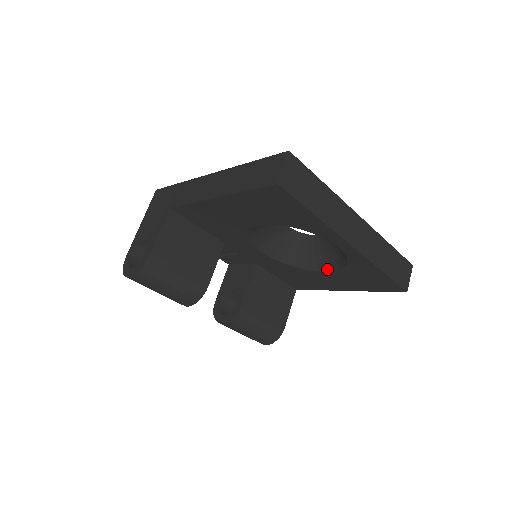
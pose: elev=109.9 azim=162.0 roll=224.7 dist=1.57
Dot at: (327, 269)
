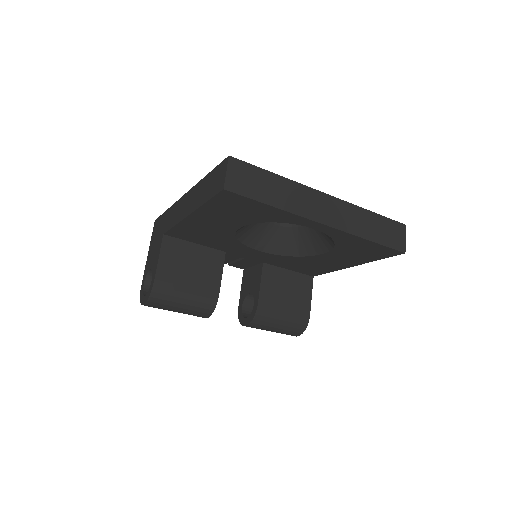
Dot at: (323, 251)
